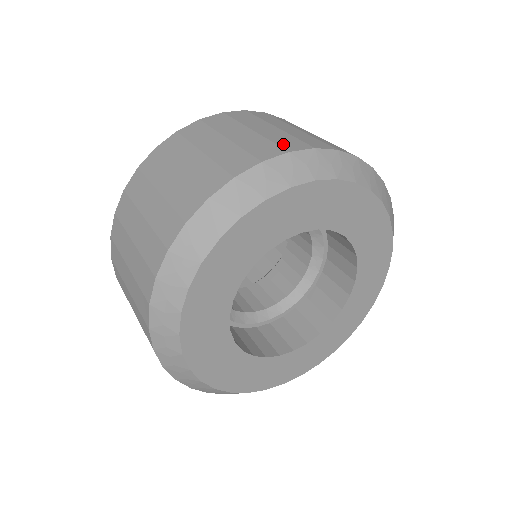
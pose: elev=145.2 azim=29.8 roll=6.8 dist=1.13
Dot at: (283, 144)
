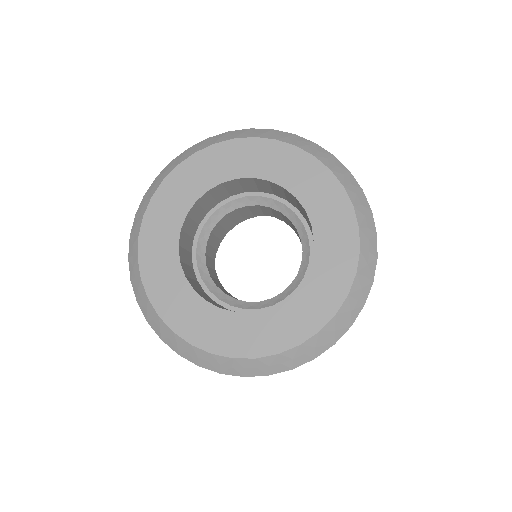
Dot at: occluded
